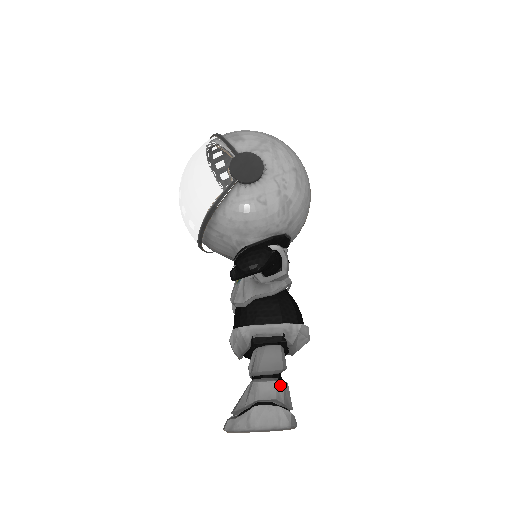
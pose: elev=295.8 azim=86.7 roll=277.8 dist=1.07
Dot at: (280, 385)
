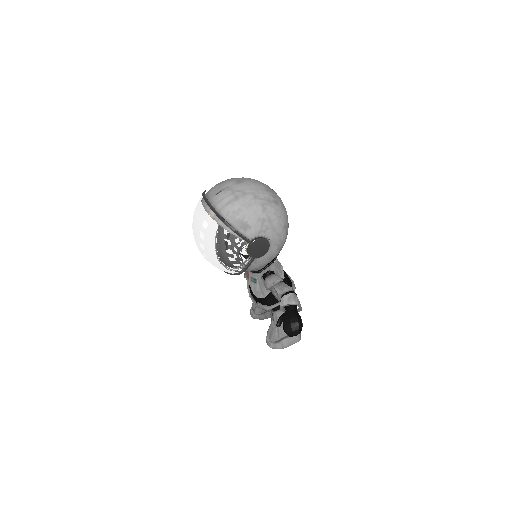
Dot at: occluded
